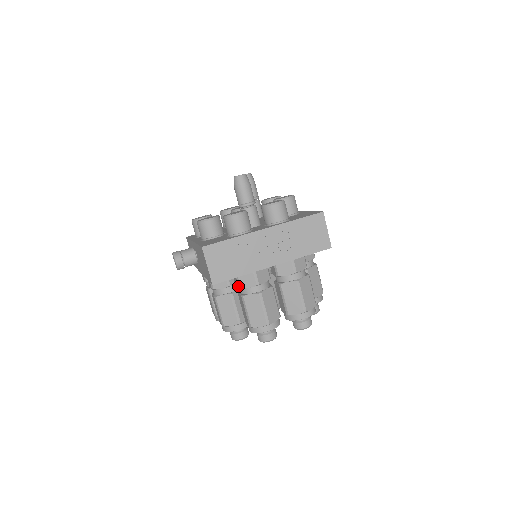
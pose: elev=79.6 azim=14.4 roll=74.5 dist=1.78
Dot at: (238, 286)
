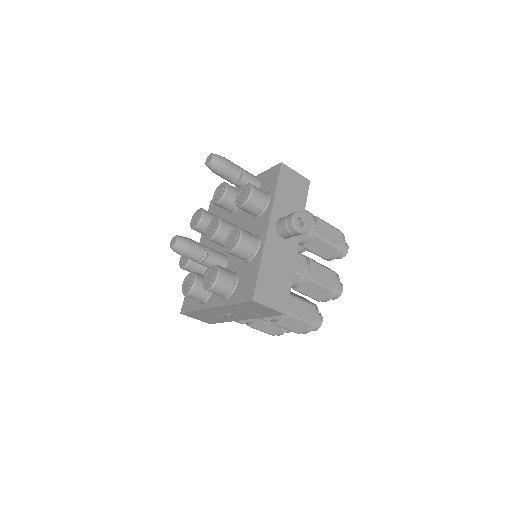
Dot at: occluded
